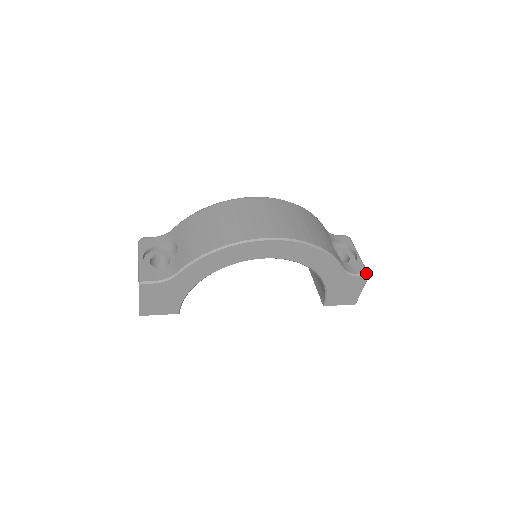
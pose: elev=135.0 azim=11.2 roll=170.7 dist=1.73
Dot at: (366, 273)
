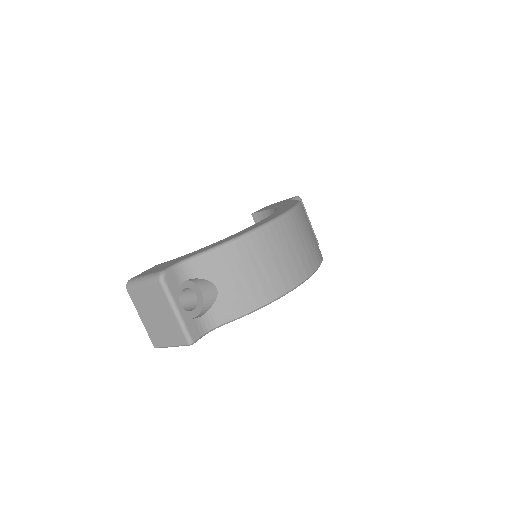
Dot at: (318, 244)
